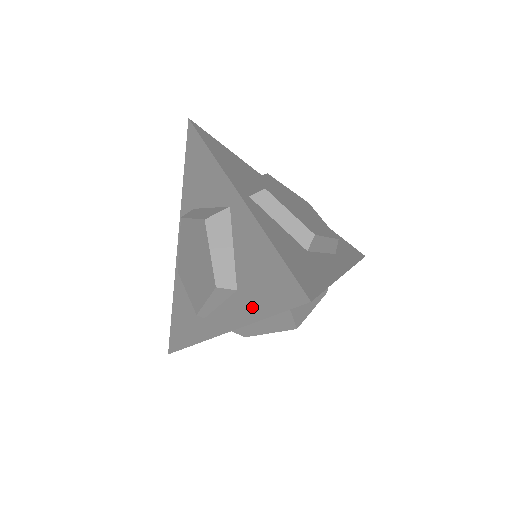
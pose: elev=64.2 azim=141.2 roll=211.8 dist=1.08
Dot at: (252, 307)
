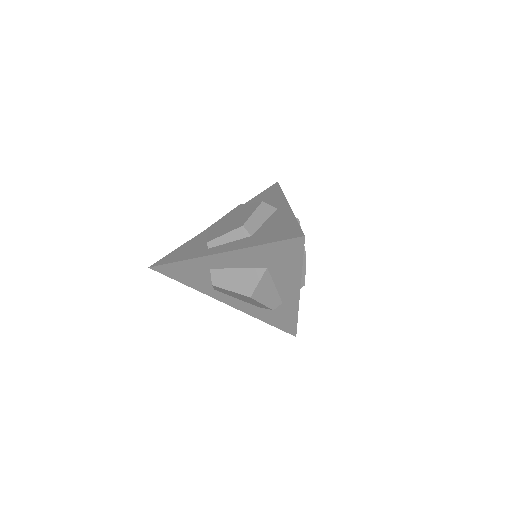
Dot at: (258, 241)
